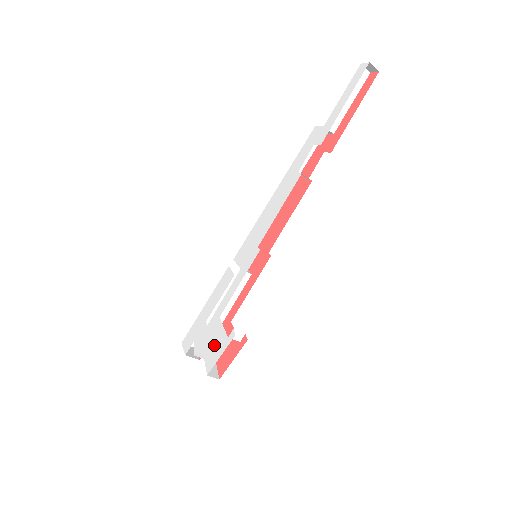
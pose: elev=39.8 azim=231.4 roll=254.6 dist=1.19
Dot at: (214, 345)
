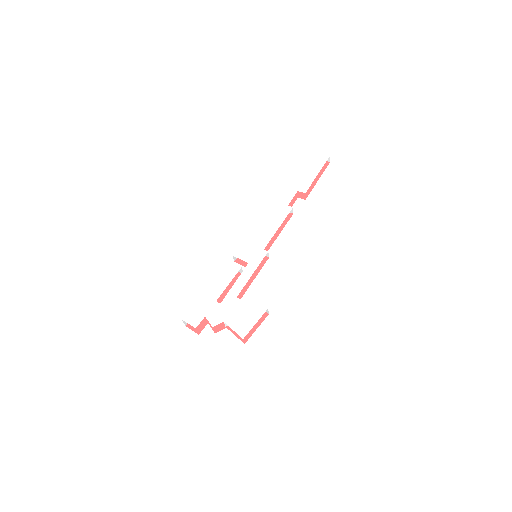
Dot at: (241, 317)
